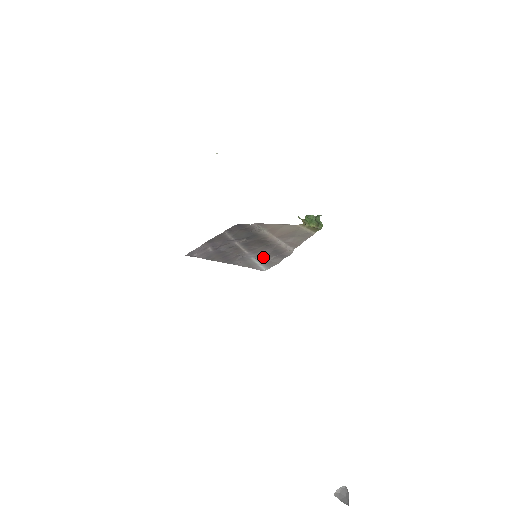
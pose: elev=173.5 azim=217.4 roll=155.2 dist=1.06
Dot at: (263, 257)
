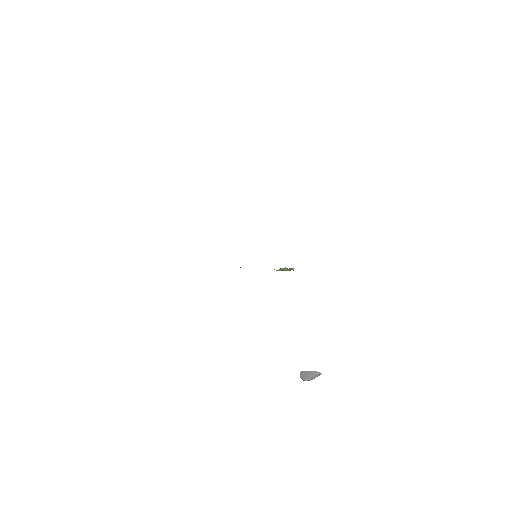
Dot at: occluded
